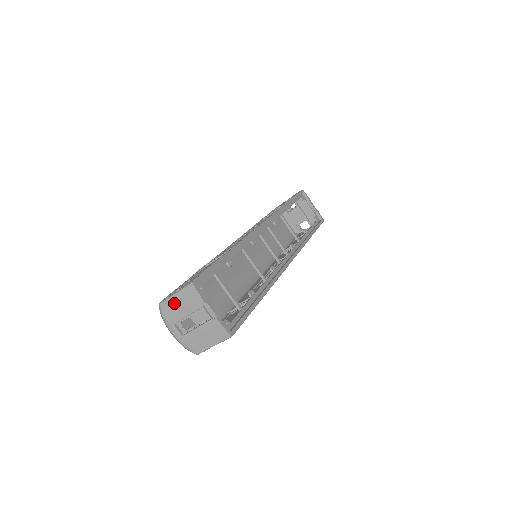
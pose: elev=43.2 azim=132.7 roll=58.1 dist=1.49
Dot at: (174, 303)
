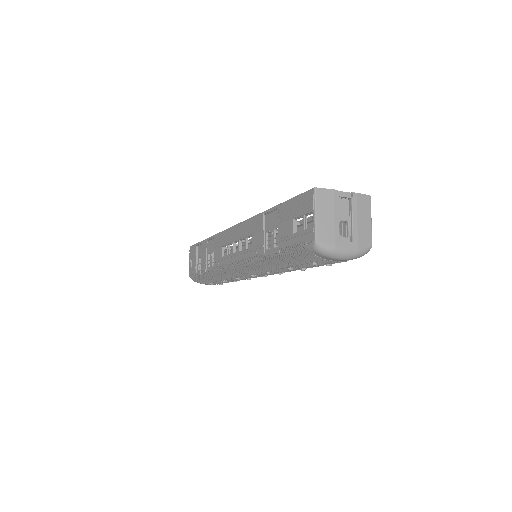
Dot at: (323, 223)
